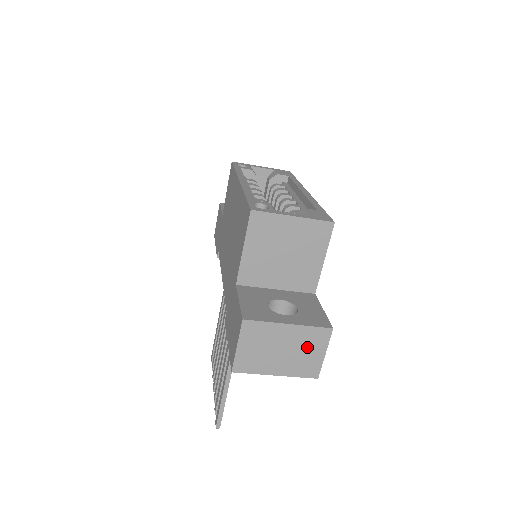
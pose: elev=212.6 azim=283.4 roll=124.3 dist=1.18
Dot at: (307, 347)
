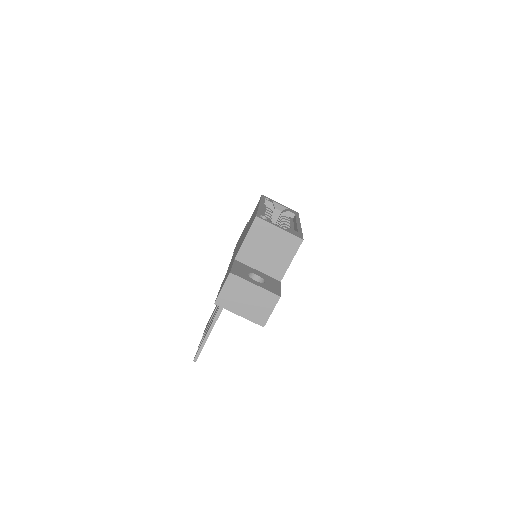
Dot at: (262, 303)
